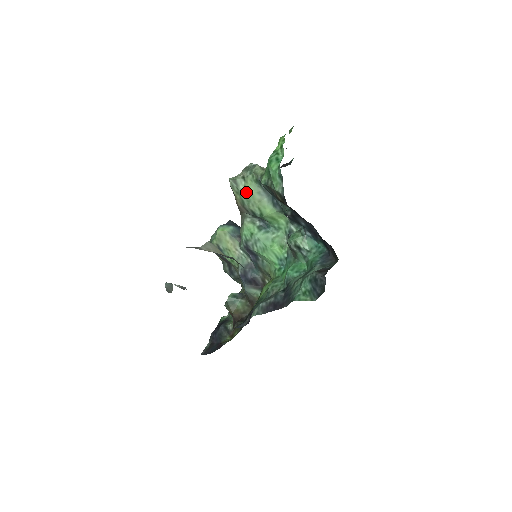
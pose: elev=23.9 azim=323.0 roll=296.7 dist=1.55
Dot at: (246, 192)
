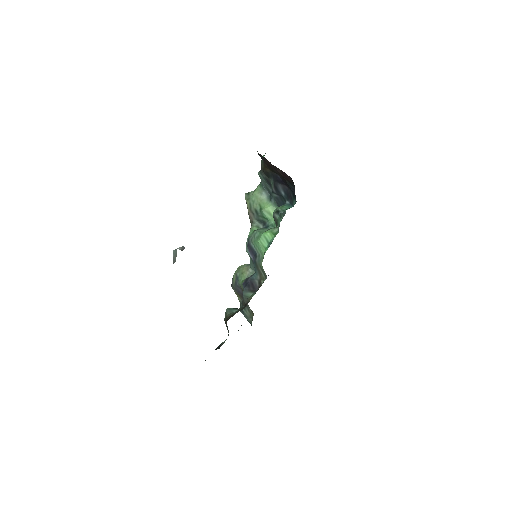
Dot at: (253, 195)
